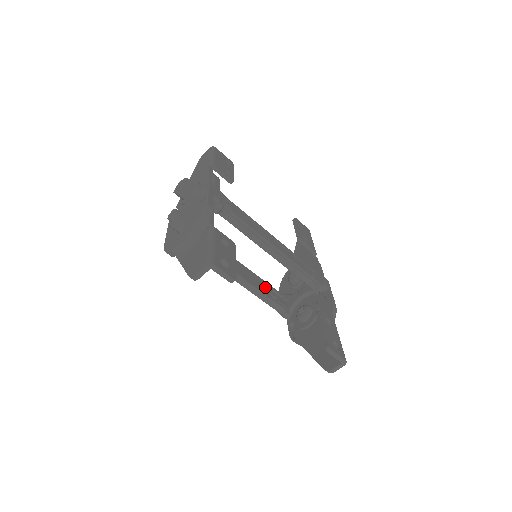
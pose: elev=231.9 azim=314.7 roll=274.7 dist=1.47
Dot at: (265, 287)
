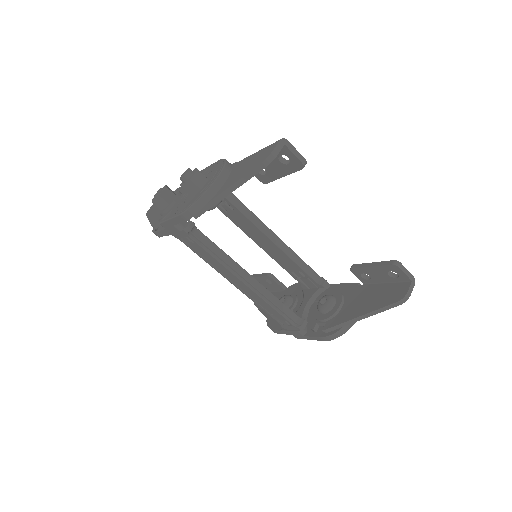
Dot at: occluded
